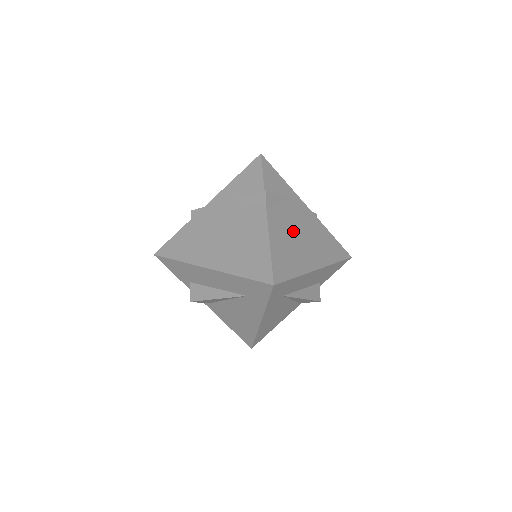
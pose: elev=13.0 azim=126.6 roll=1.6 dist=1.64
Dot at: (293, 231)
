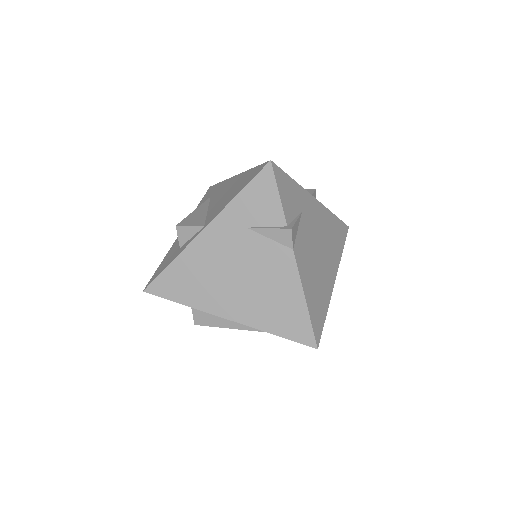
Dot at: (314, 254)
